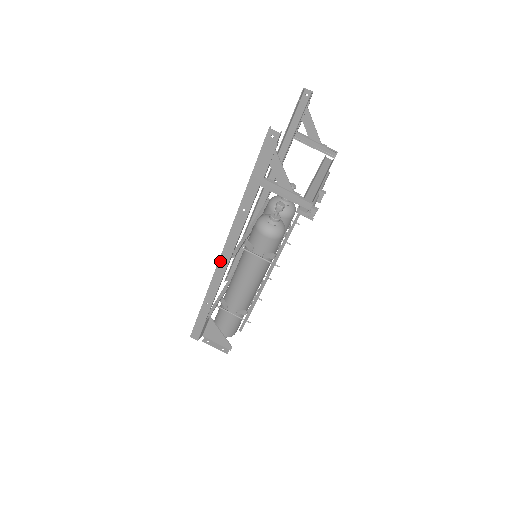
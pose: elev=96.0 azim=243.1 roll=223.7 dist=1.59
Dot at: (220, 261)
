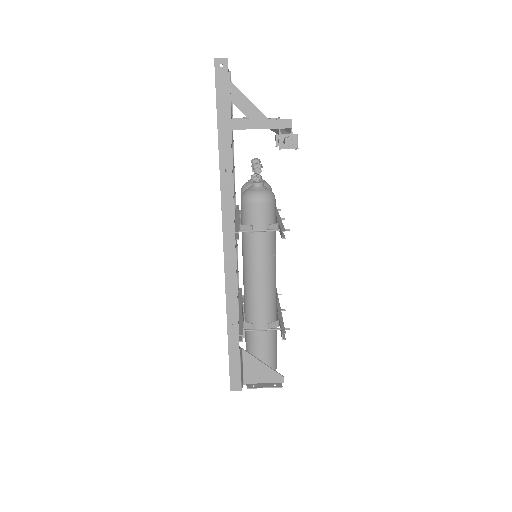
Dot at: (225, 254)
